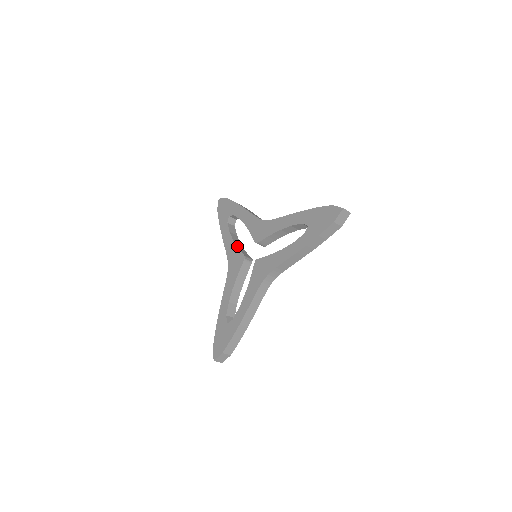
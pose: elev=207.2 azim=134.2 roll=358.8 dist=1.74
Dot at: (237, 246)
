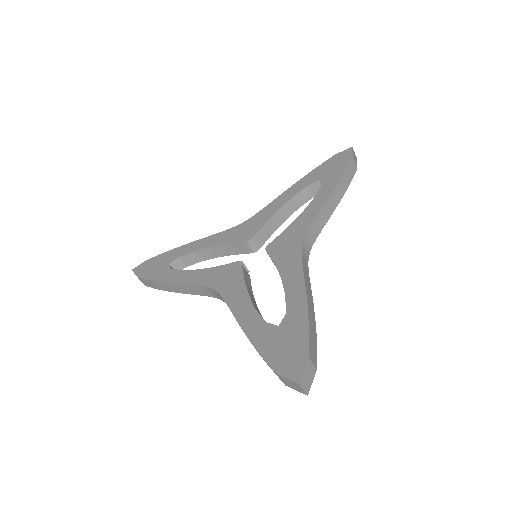
Dot at: (213, 267)
